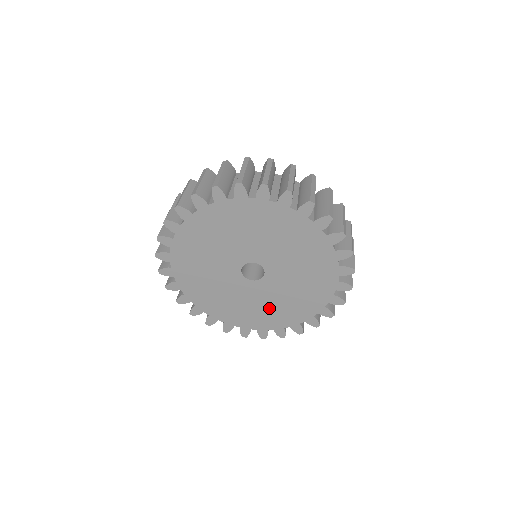
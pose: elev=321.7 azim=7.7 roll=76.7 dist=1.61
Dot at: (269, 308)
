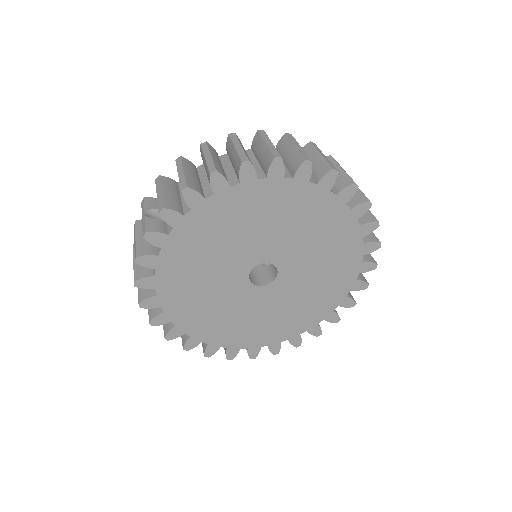
Dot at: (270, 319)
